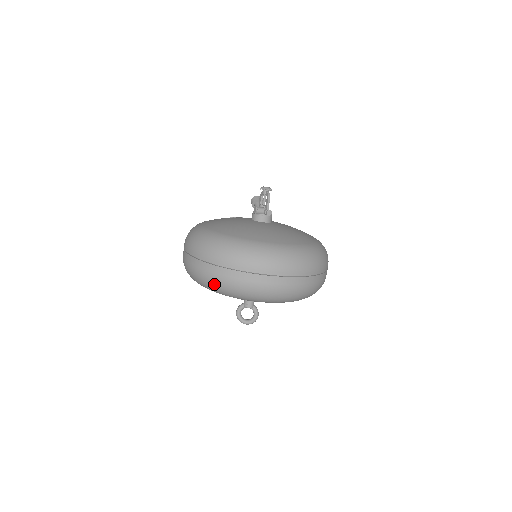
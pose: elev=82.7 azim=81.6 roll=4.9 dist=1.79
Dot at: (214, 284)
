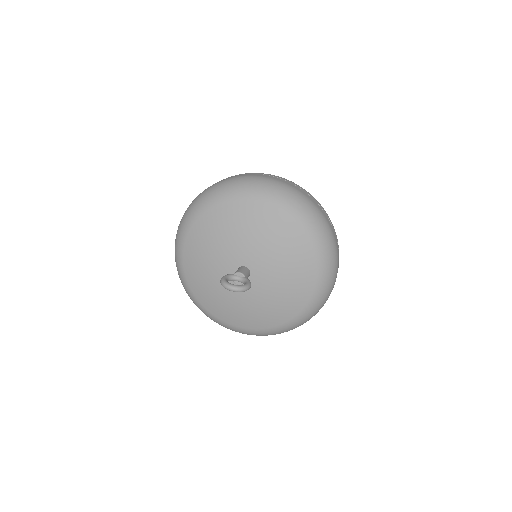
Dot at: (231, 182)
